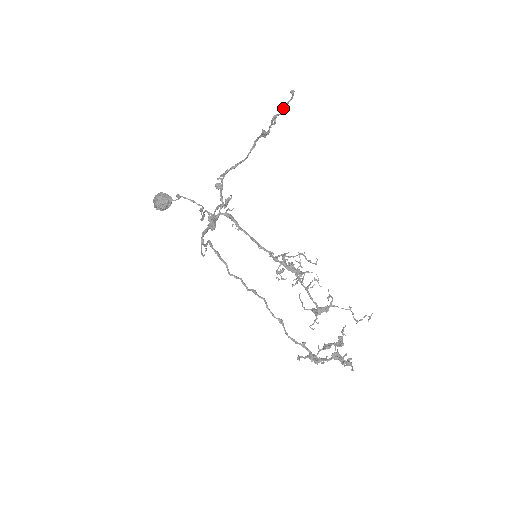
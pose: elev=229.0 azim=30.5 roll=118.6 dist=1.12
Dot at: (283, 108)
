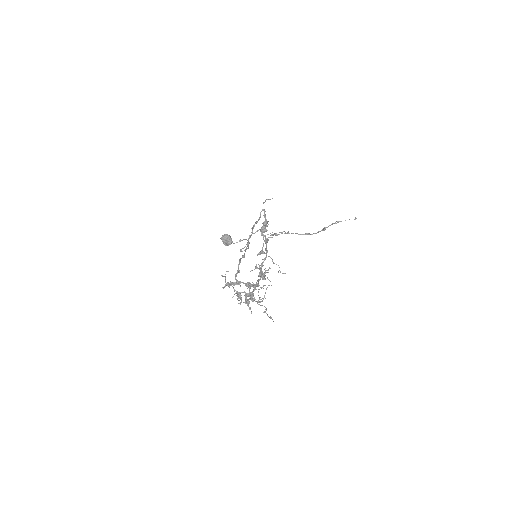
Dot at: occluded
